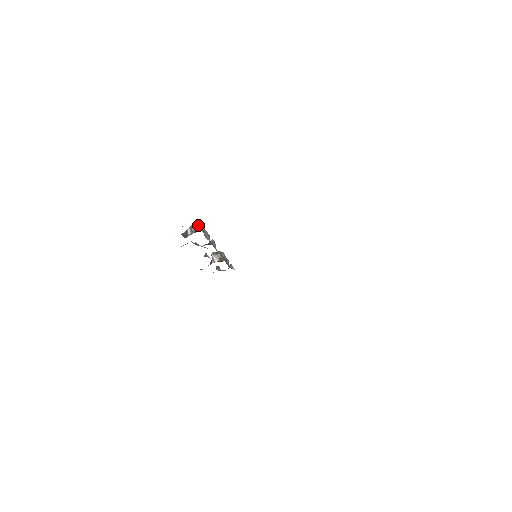
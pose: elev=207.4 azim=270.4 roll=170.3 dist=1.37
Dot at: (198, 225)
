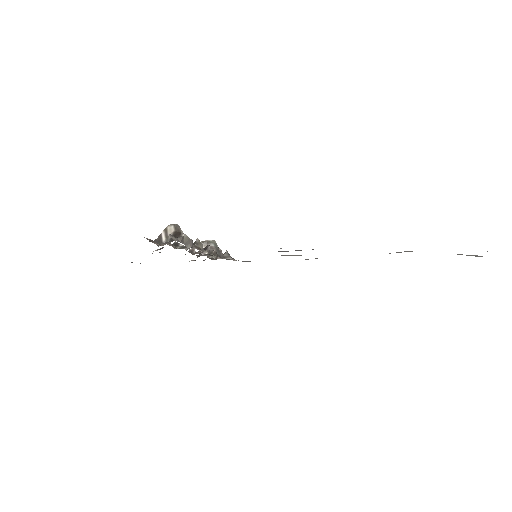
Dot at: (175, 228)
